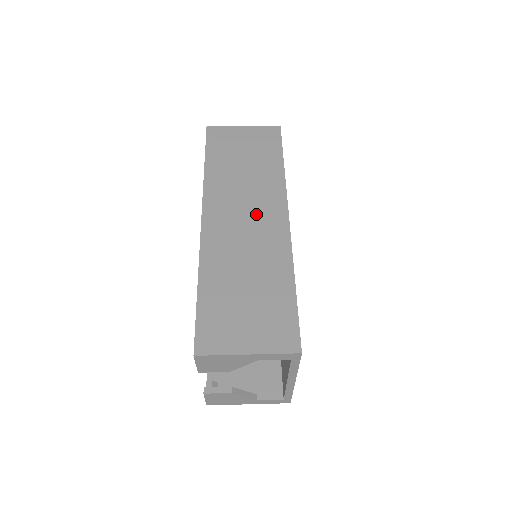
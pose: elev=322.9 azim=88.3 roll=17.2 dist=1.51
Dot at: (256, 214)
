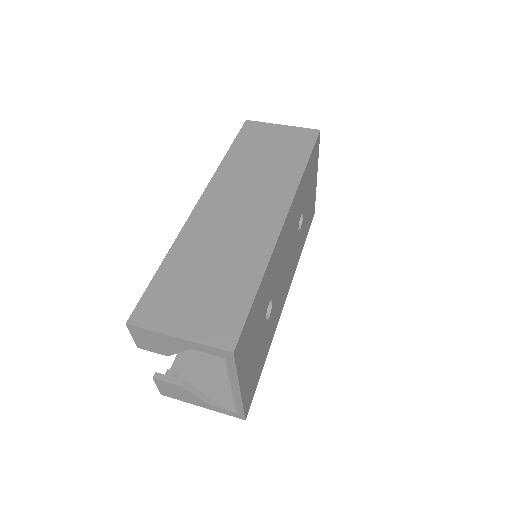
Dot at: (254, 207)
